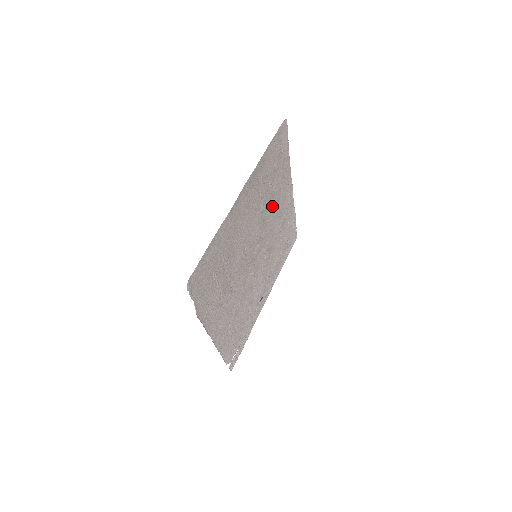
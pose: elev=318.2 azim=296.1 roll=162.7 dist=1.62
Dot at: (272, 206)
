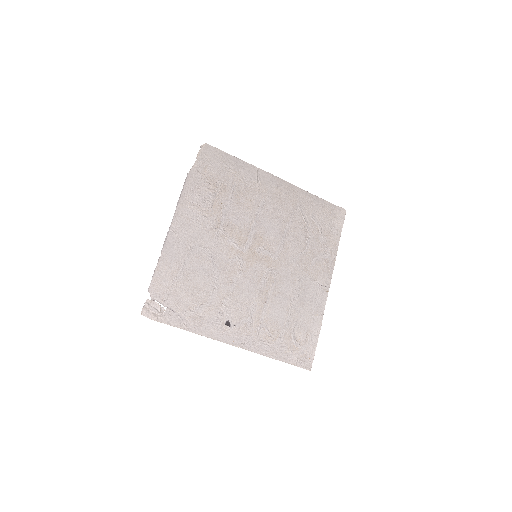
Dot at: (298, 252)
